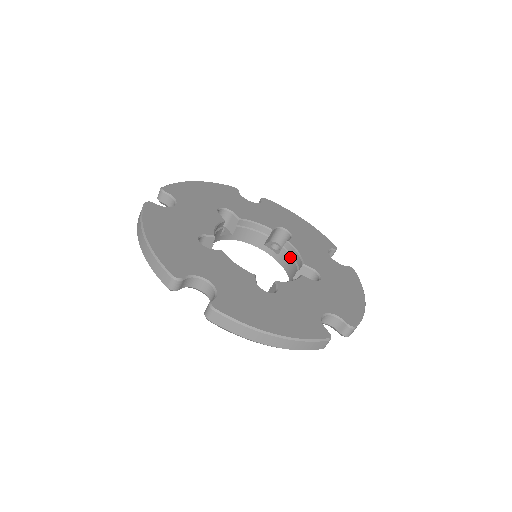
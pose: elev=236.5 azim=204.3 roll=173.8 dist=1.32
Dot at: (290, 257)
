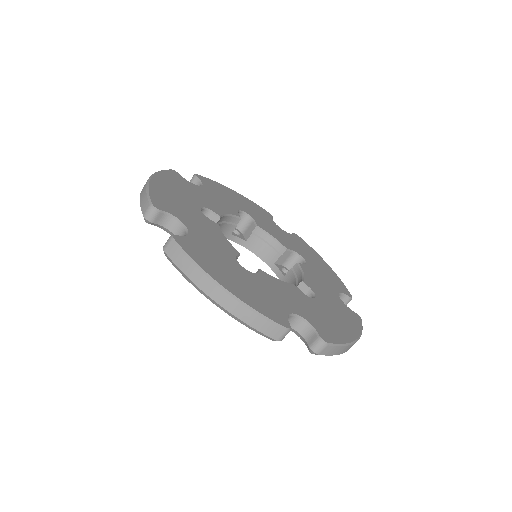
Dot at: (294, 278)
